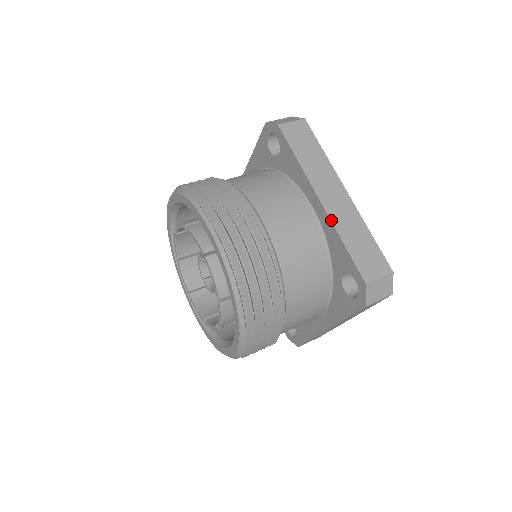
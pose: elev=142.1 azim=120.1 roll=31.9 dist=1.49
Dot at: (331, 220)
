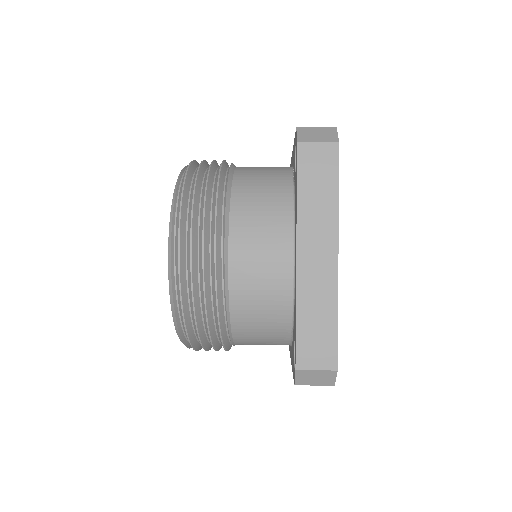
Dot at: (297, 284)
